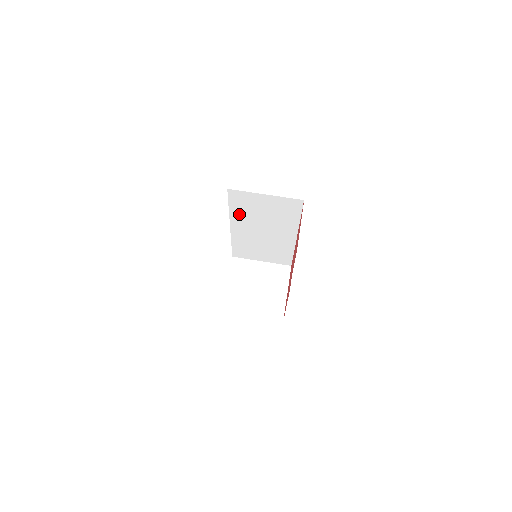
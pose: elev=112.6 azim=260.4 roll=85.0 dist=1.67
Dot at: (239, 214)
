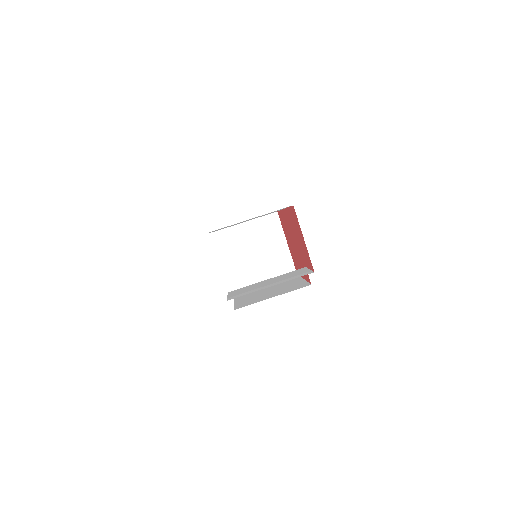
Dot at: occluded
